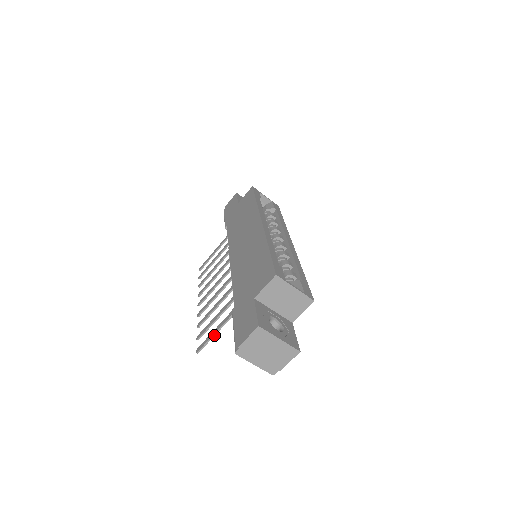
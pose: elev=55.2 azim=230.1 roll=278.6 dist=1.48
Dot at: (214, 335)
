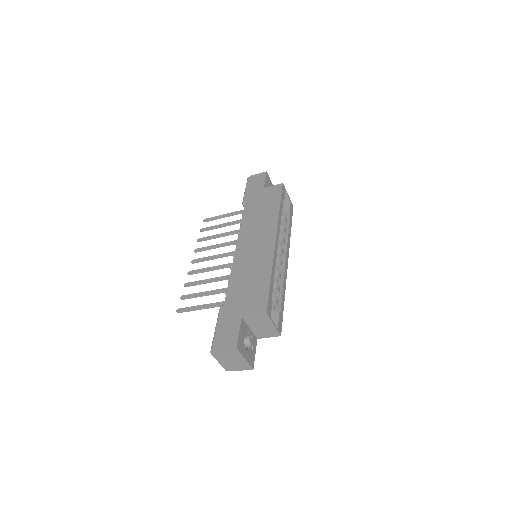
Dot at: occluded
